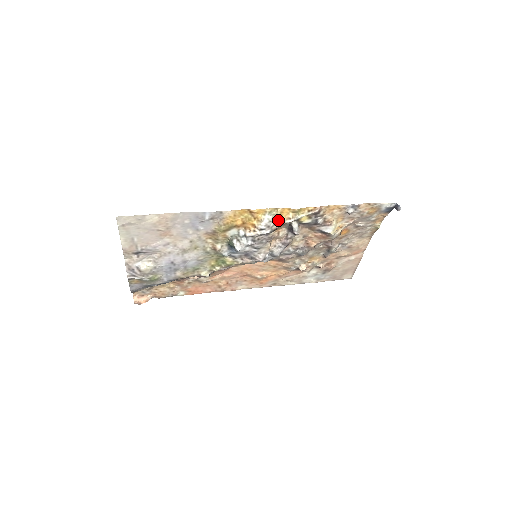
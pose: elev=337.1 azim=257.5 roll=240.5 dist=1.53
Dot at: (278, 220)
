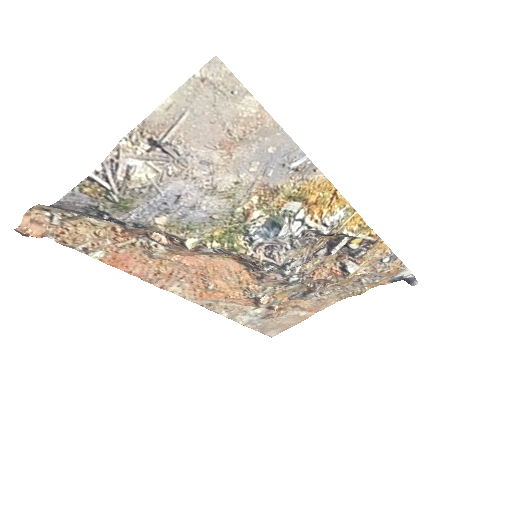
Dot at: (343, 225)
